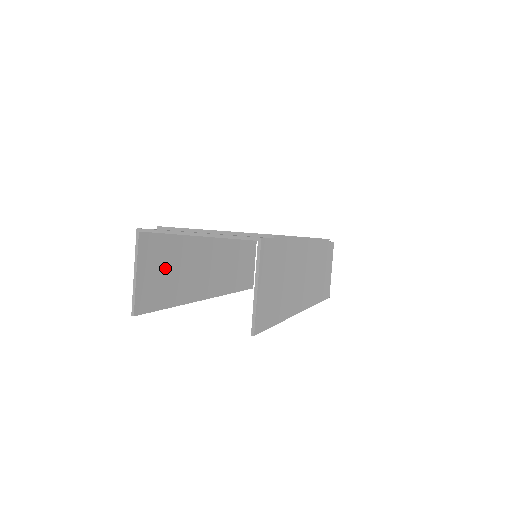
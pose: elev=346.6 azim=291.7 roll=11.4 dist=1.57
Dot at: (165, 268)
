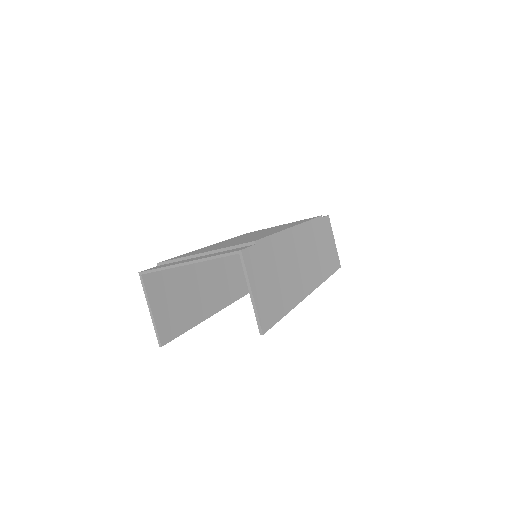
Dot at: (177, 296)
